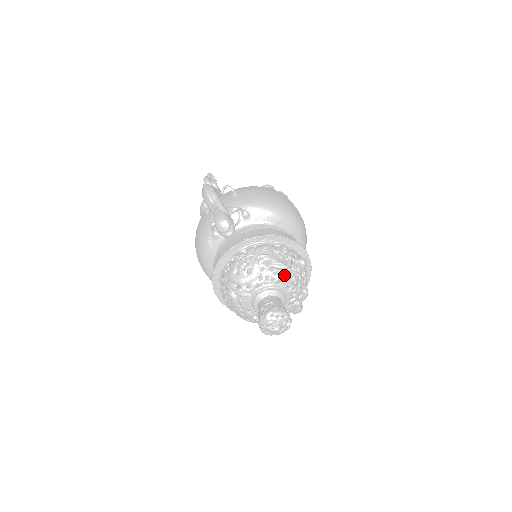
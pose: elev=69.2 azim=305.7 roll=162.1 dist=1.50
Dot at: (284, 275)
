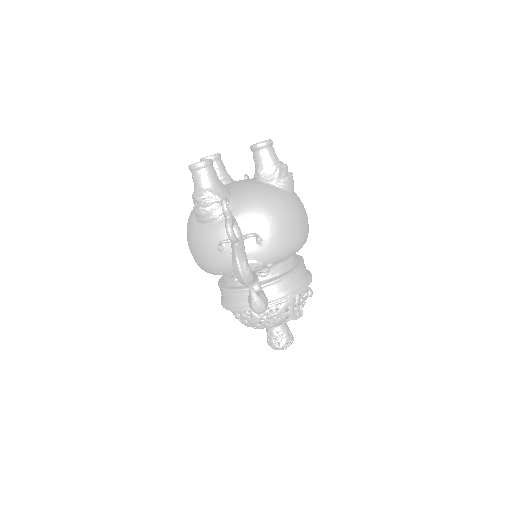
Dot at: occluded
